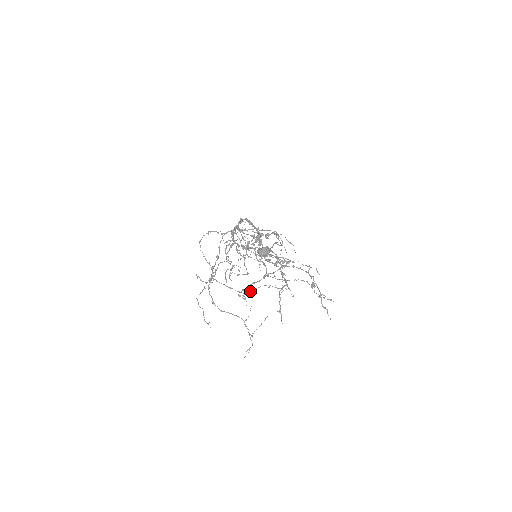
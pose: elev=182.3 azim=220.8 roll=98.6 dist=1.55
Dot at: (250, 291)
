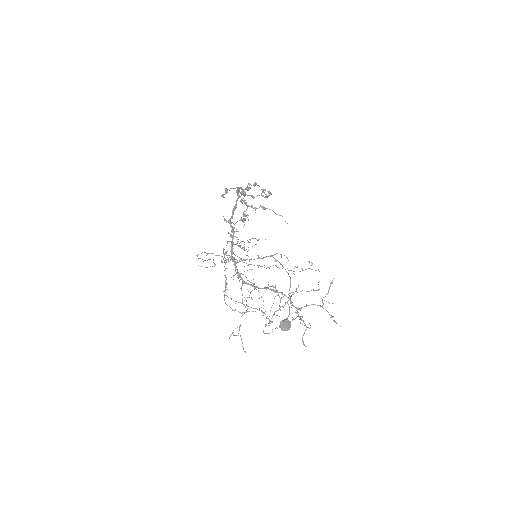
Dot at: occluded
